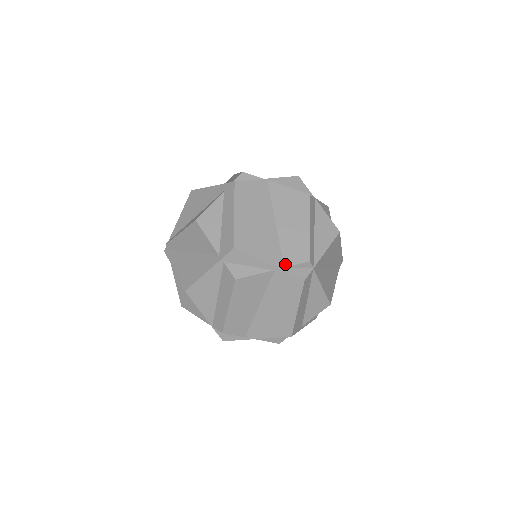
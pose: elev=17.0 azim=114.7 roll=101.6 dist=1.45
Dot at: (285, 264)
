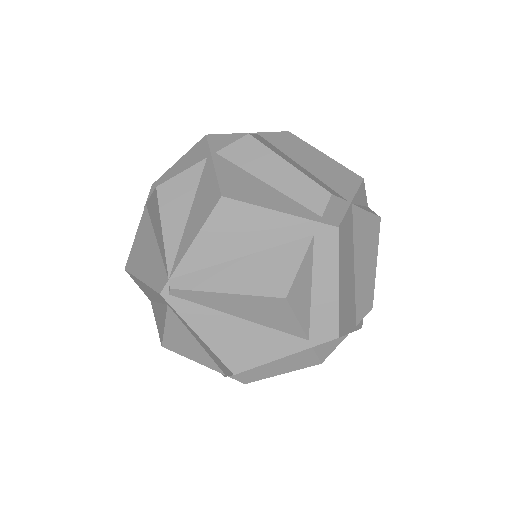
Dot at: (357, 321)
